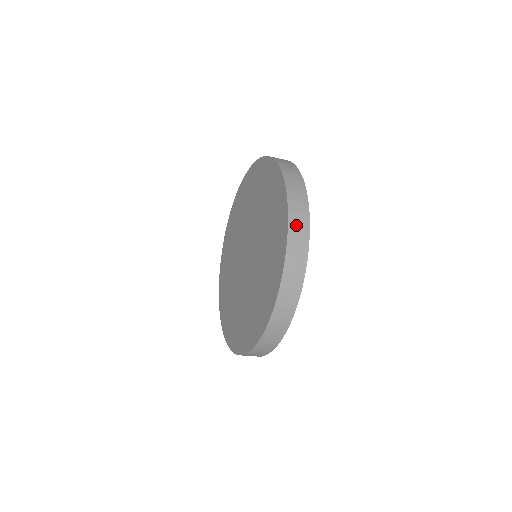
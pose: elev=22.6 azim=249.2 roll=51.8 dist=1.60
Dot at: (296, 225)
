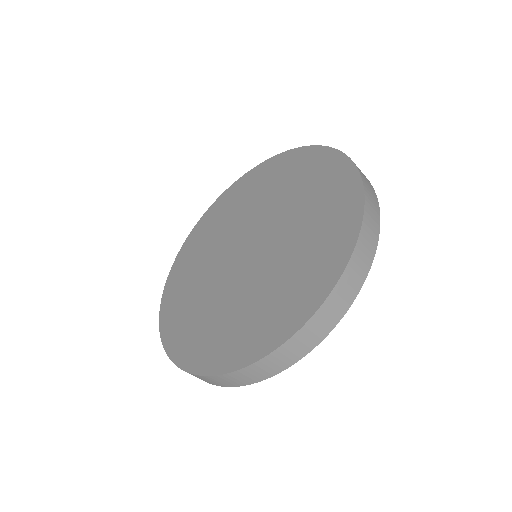
Dot at: (369, 192)
